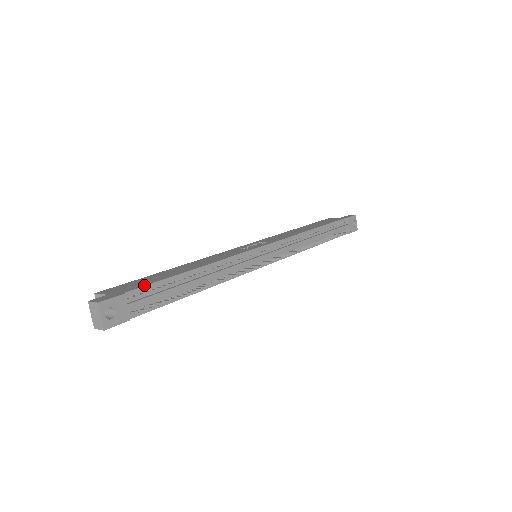
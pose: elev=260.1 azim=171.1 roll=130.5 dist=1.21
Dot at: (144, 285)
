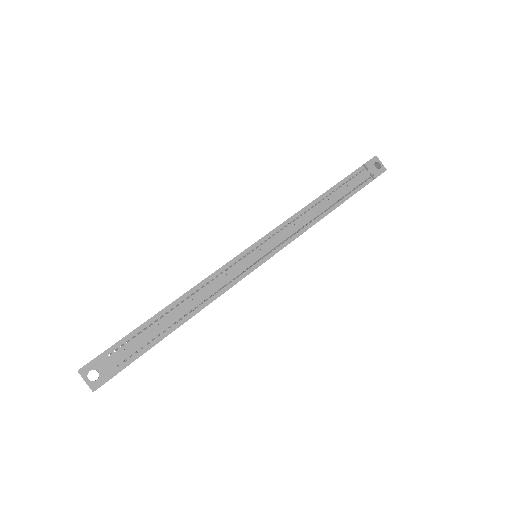
Dot at: (123, 337)
